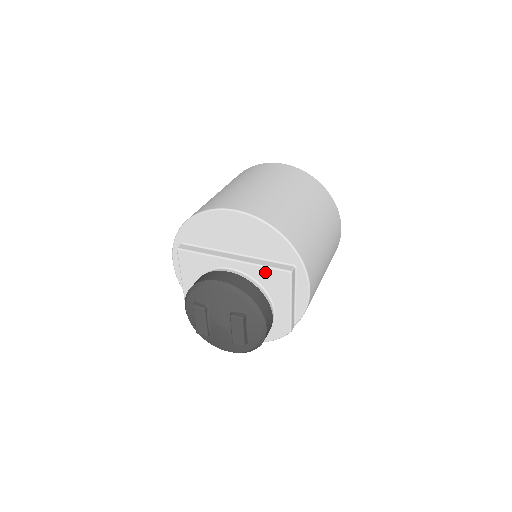
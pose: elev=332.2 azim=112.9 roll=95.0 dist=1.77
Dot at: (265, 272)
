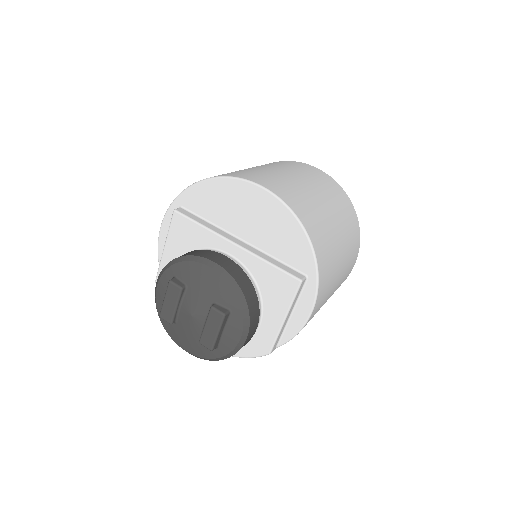
Dot at: (269, 271)
